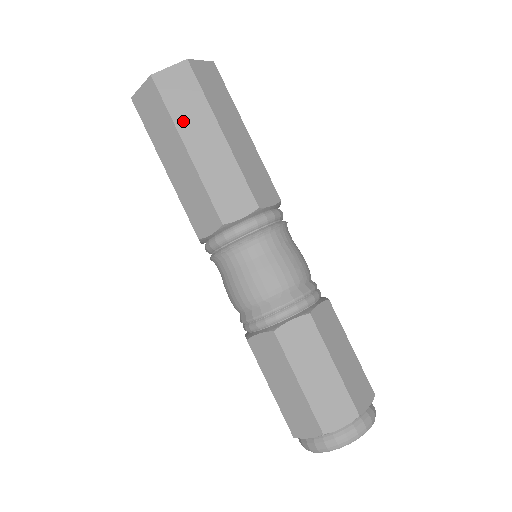
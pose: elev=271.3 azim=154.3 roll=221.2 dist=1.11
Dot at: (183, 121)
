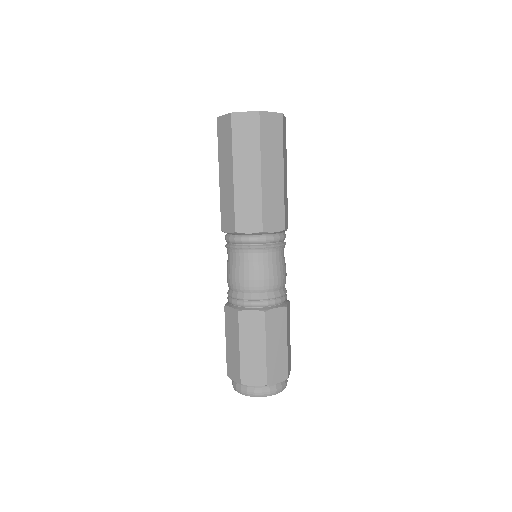
Dot at: (266, 152)
